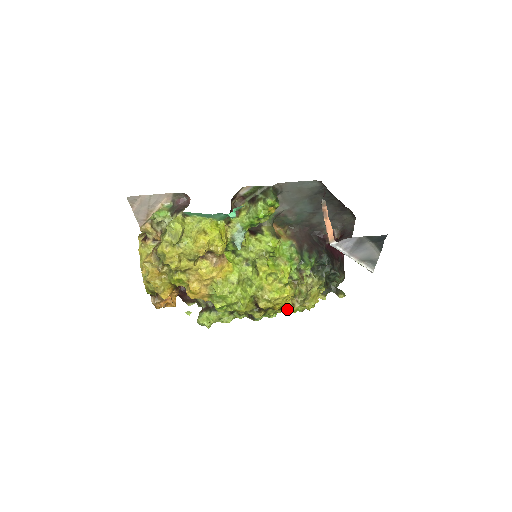
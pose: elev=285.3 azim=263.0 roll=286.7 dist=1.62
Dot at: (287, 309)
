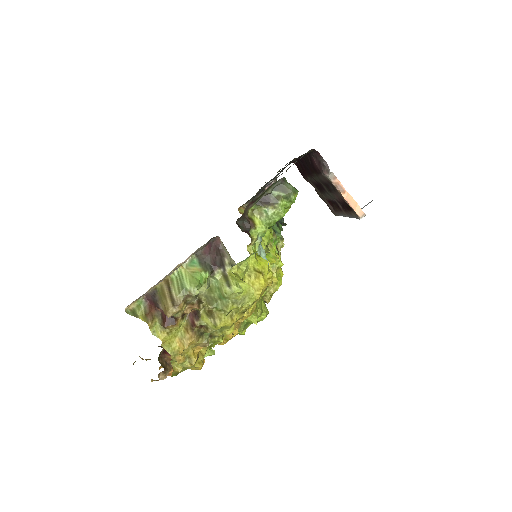
Dot at: occluded
